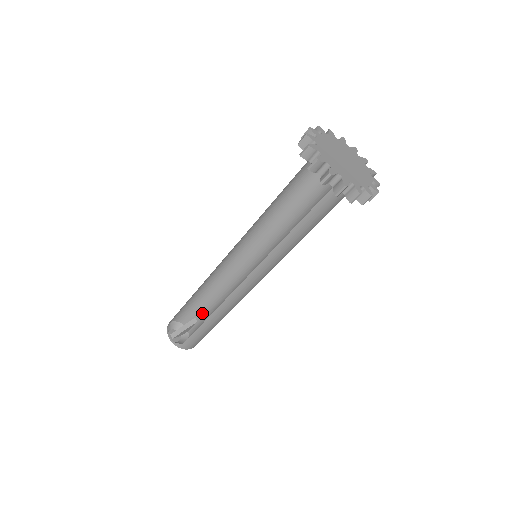
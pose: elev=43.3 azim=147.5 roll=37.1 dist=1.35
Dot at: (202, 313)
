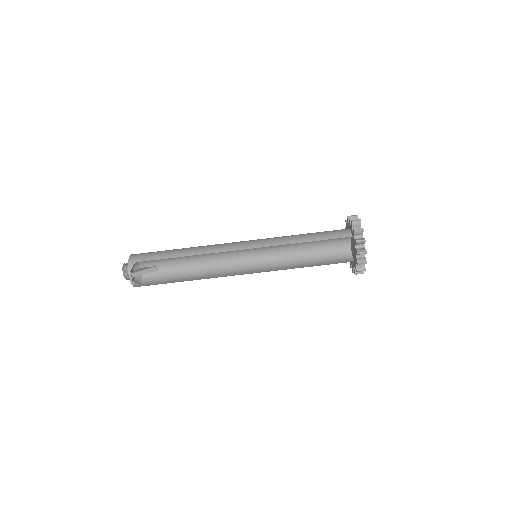
Dot at: (170, 266)
